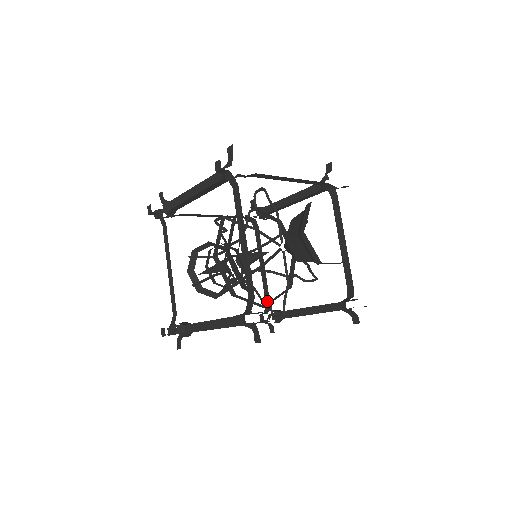
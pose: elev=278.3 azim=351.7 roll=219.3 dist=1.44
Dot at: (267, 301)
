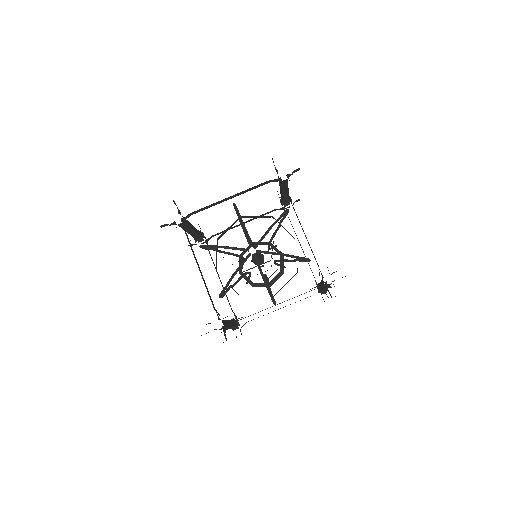
Dot at: occluded
